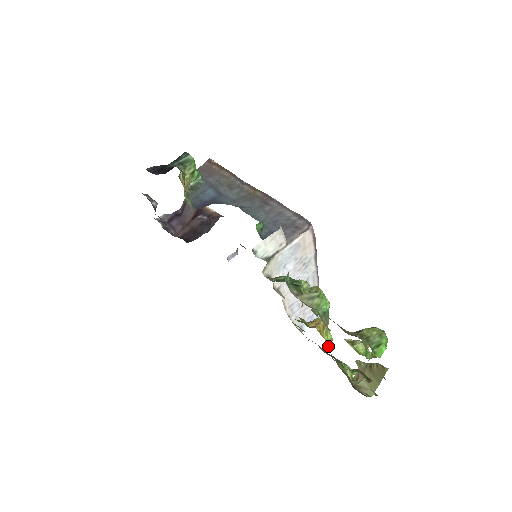
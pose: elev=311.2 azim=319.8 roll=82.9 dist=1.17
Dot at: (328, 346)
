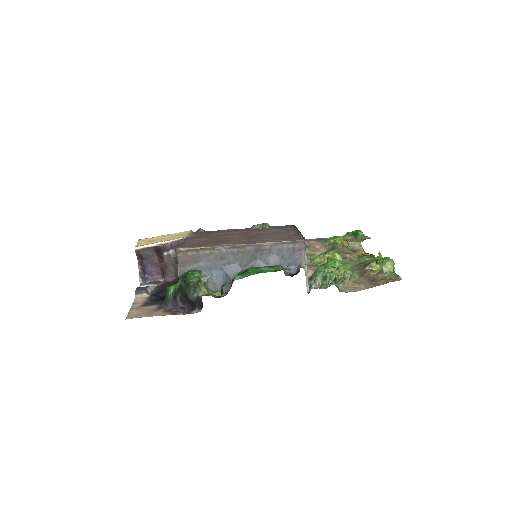
Dot at: occluded
